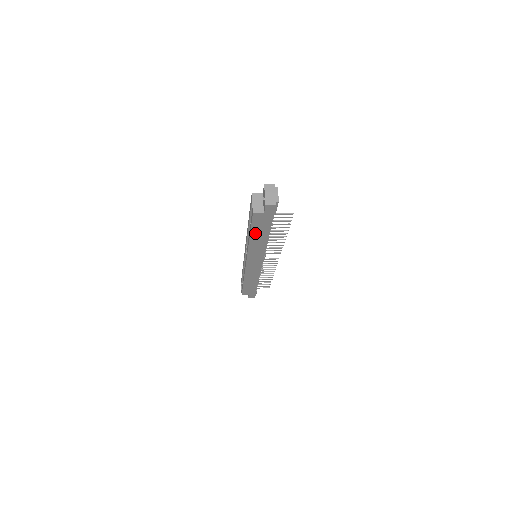
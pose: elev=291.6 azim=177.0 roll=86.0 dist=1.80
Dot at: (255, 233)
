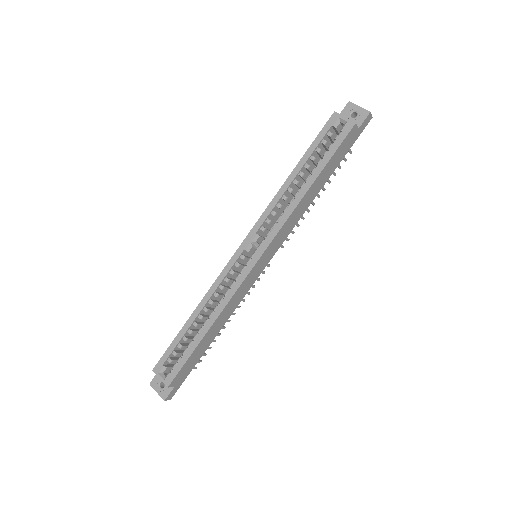
Dot at: (324, 172)
